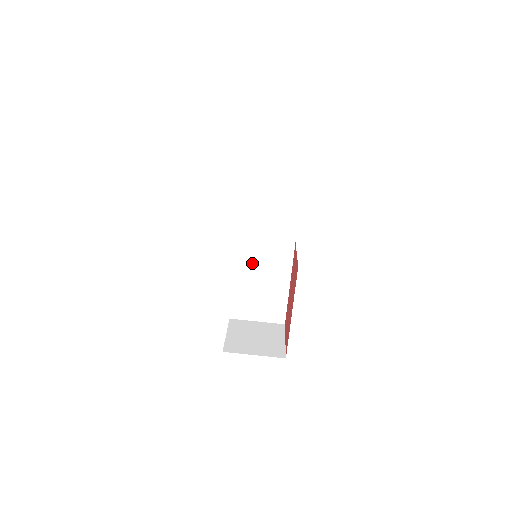
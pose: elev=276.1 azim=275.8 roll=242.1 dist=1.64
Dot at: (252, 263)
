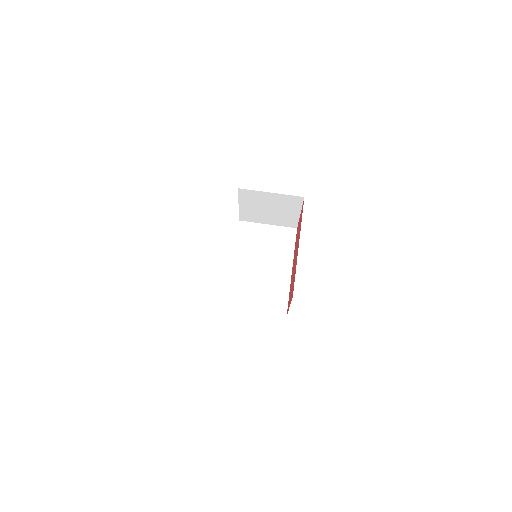
Dot at: (253, 247)
